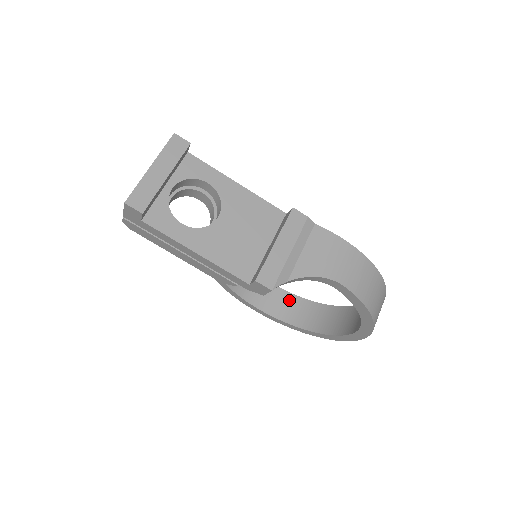
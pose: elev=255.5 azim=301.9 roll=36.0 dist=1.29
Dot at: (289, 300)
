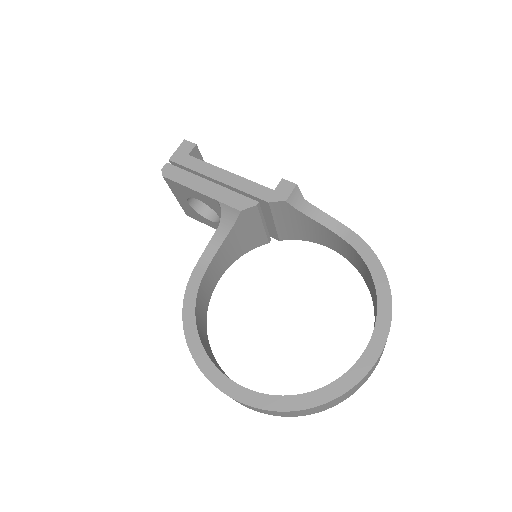
Dot at: occluded
